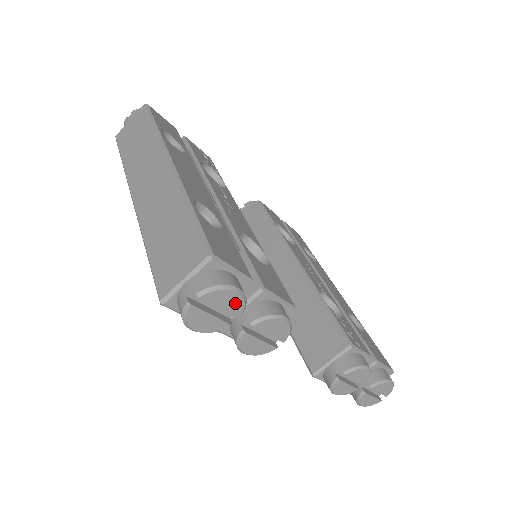
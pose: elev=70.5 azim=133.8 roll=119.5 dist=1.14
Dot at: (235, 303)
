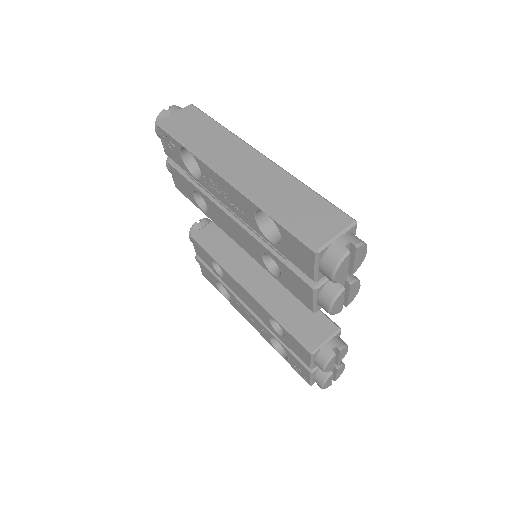
Dot at: (360, 261)
